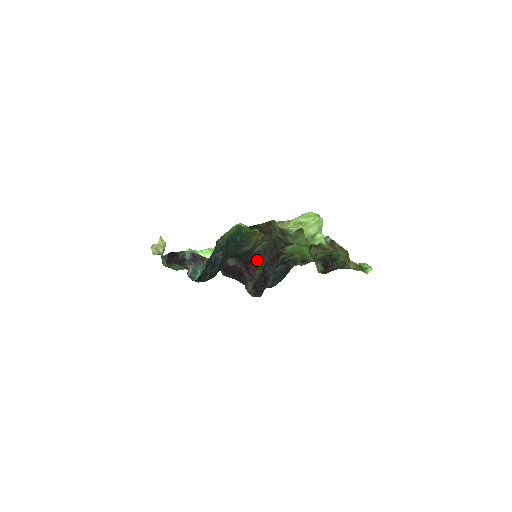
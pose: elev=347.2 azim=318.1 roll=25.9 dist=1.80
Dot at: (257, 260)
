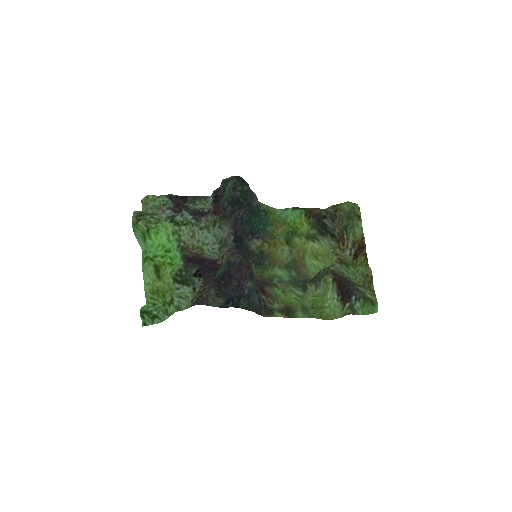
Dot at: occluded
